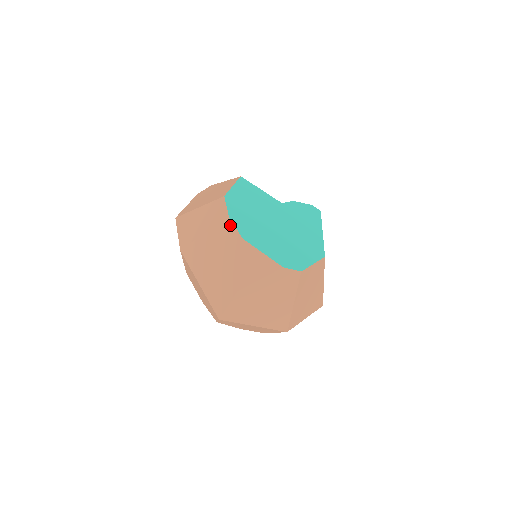
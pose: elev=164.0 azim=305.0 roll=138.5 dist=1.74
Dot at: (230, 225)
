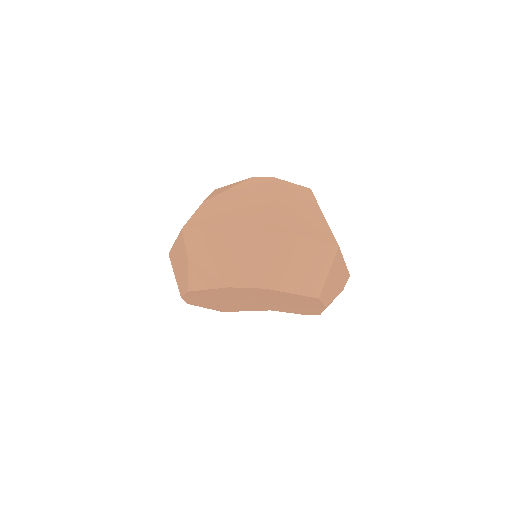
Dot at: occluded
